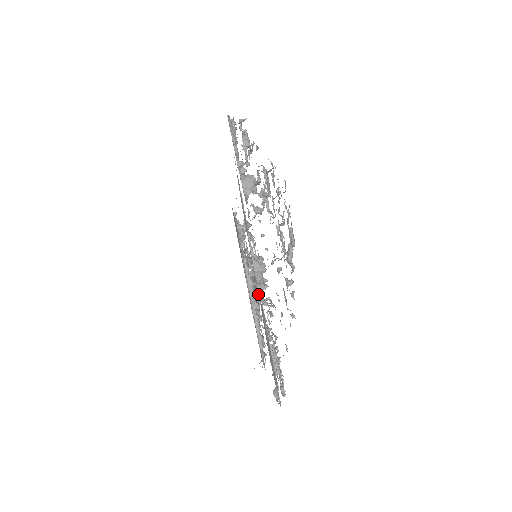
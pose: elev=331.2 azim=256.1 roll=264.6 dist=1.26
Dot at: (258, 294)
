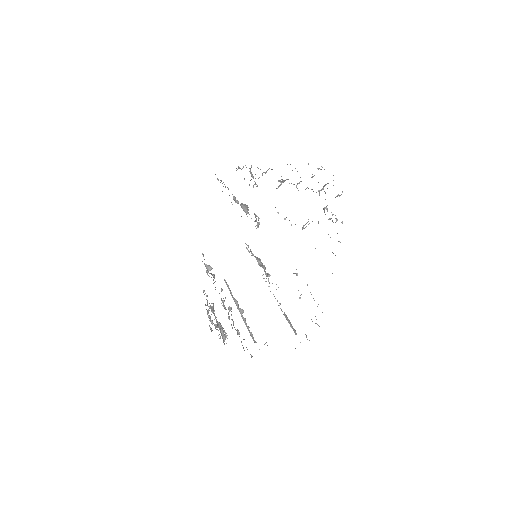
Dot at: occluded
